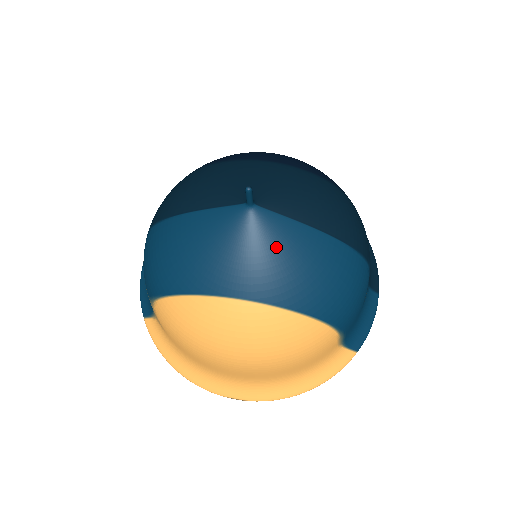
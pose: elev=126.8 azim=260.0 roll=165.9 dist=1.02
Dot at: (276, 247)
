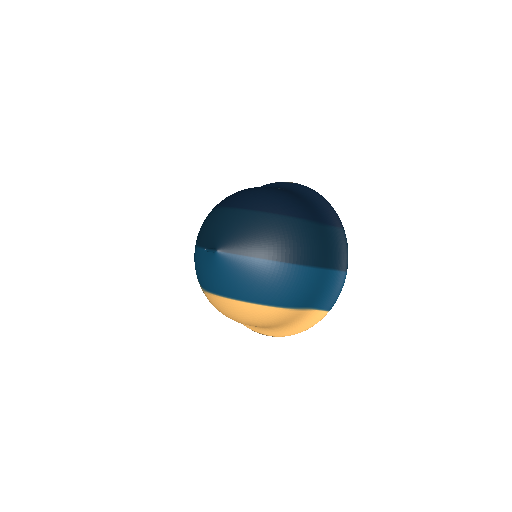
Dot at: (233, 272)
